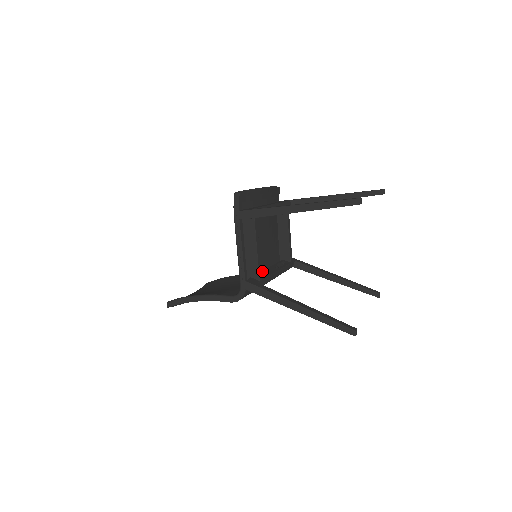
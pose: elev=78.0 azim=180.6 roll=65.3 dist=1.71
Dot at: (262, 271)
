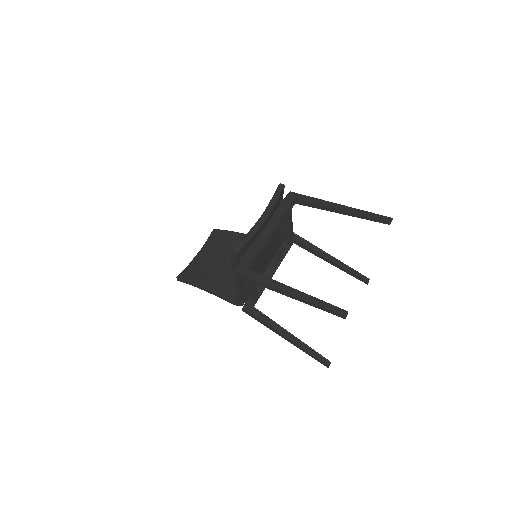
Dot at: occluded
